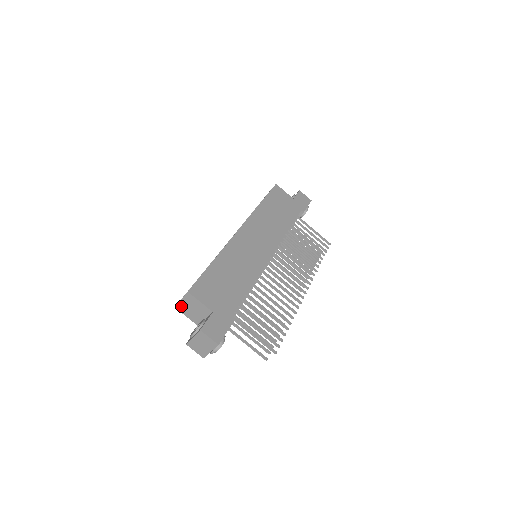
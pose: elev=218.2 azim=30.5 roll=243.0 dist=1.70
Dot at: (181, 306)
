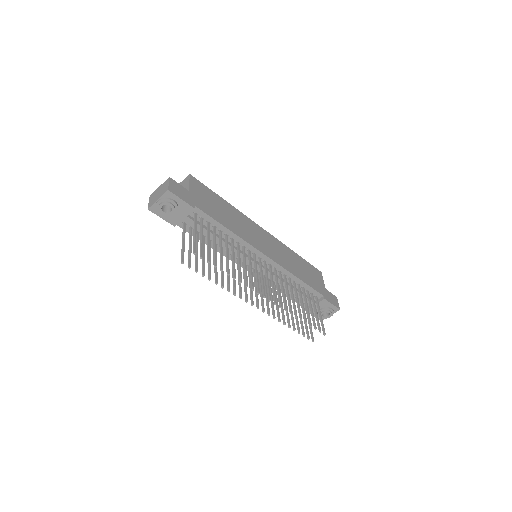
Dot at: occluded
